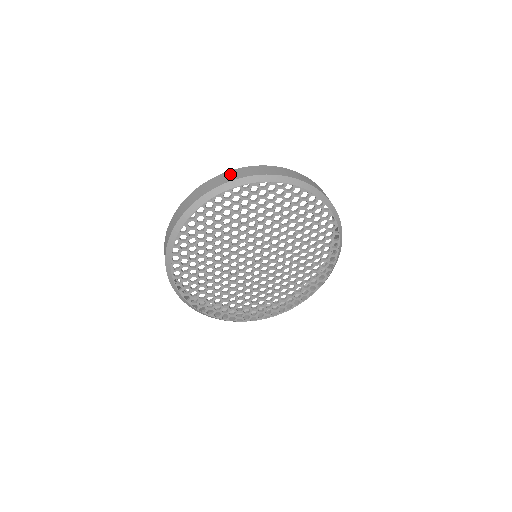
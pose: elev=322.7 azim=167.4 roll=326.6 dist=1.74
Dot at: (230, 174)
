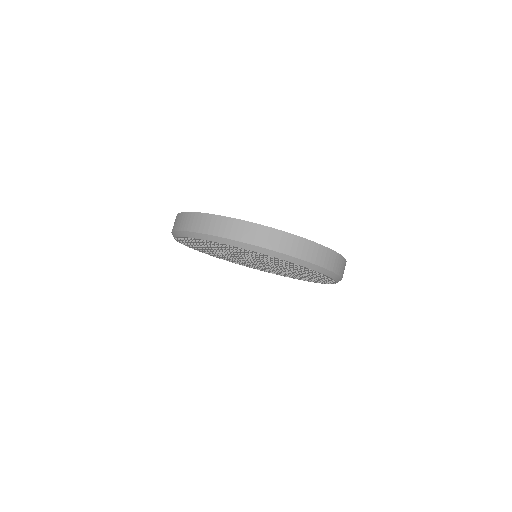
Dot at: (277, 237)
